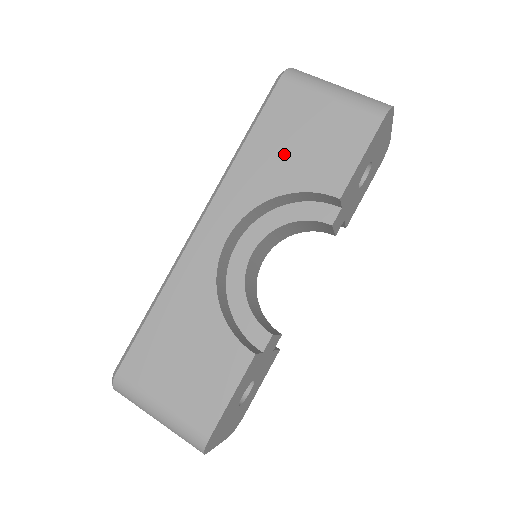
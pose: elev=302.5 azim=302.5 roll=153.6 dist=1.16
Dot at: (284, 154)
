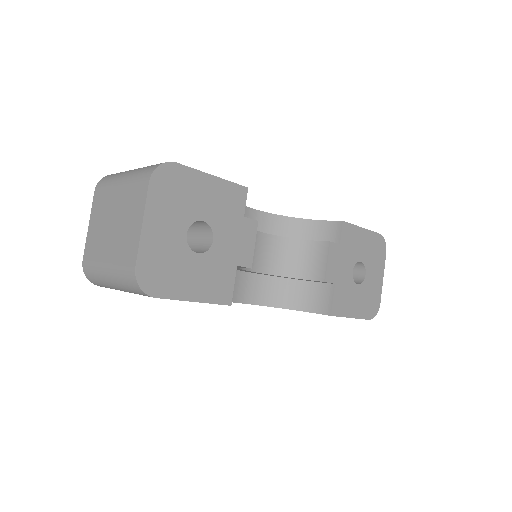
Dot at: occluded
